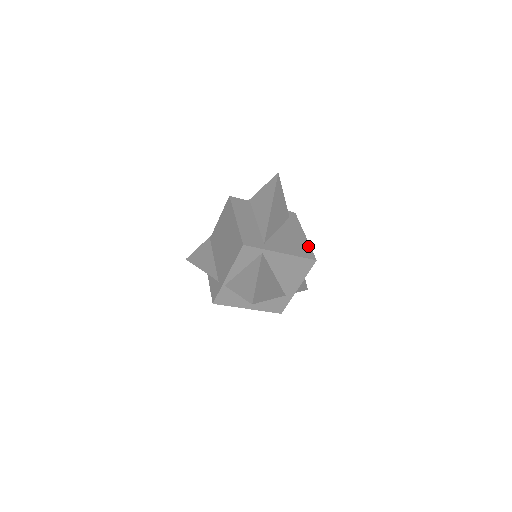
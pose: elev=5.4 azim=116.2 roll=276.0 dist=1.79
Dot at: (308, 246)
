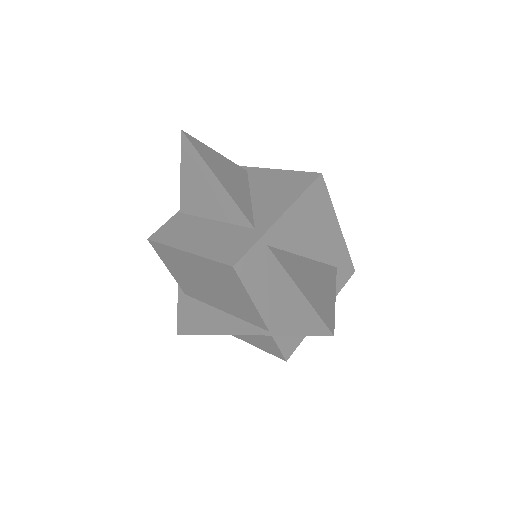
Dot at: (328, 201)
